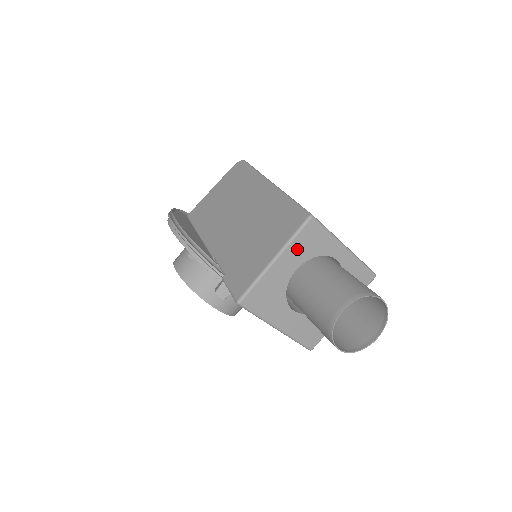
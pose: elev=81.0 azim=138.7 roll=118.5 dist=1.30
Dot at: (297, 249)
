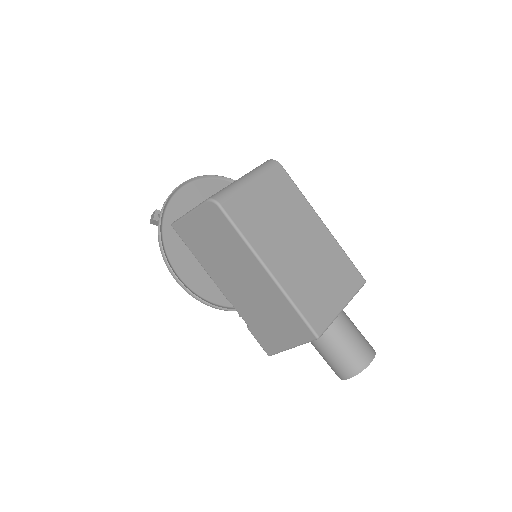
Dot at: occluded
